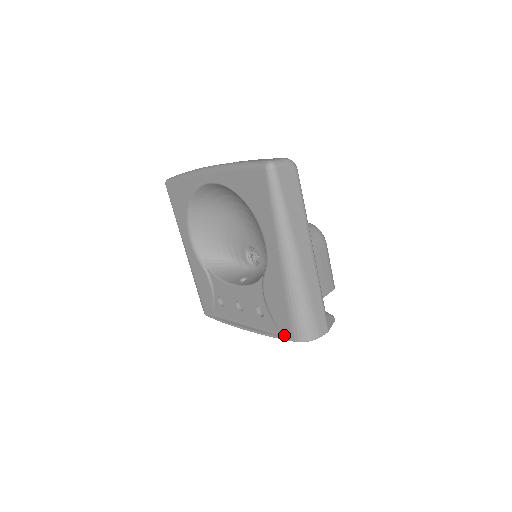
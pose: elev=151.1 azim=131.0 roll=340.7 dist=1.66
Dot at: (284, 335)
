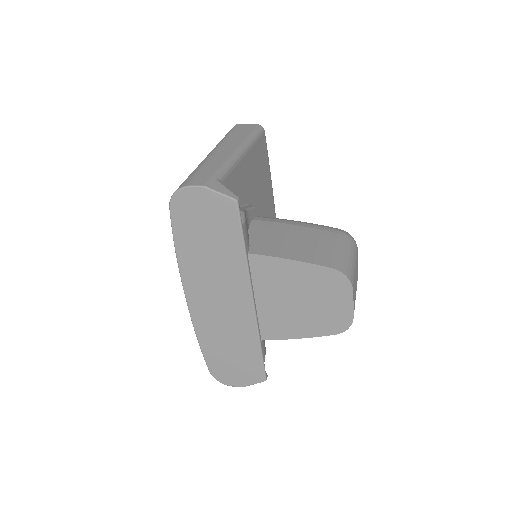
Dot at: occluded
